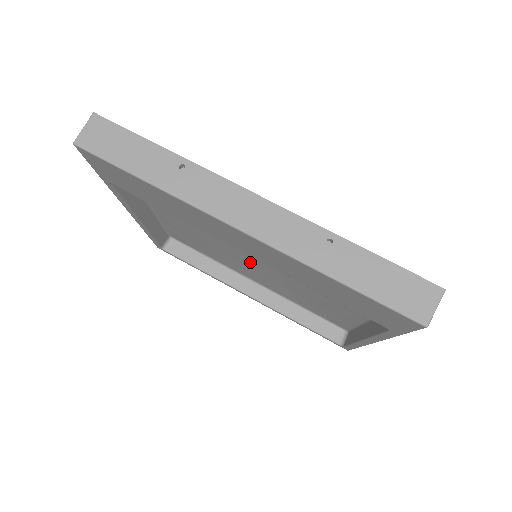
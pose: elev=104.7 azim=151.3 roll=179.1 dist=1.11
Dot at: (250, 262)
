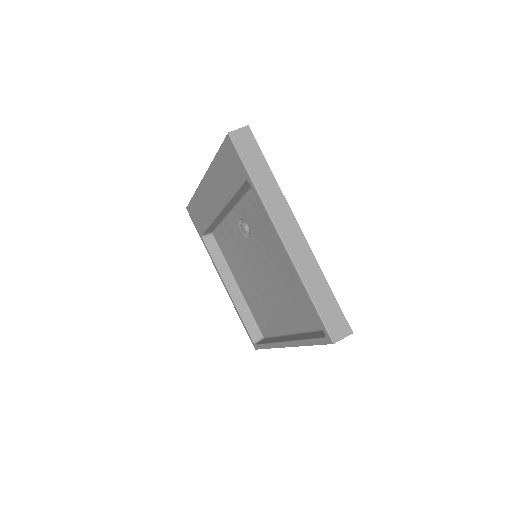
Dot at: (269, 286)
